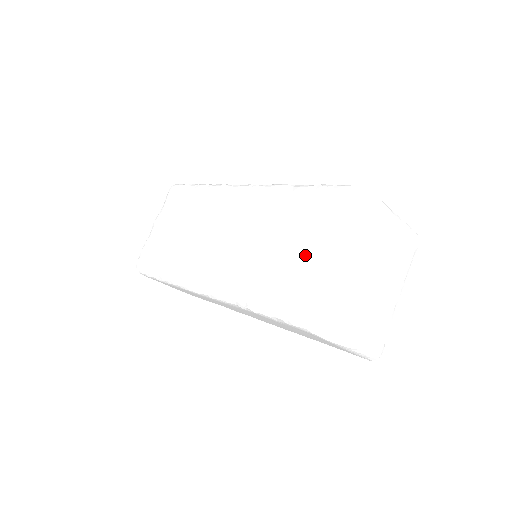
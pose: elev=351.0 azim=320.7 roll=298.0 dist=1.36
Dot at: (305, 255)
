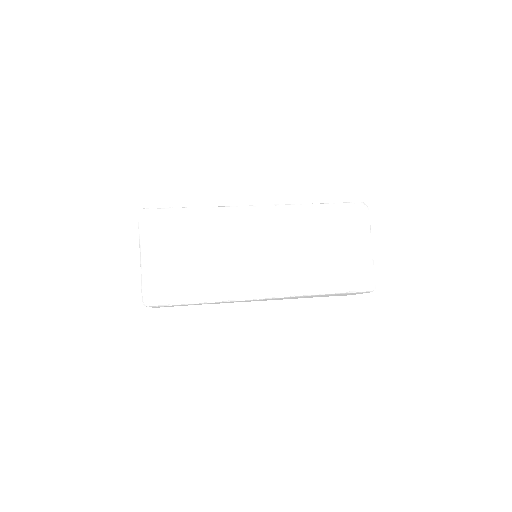
Dot at: (354, 250)
